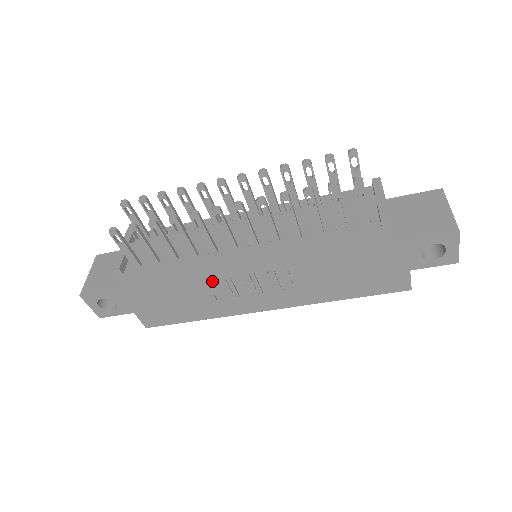
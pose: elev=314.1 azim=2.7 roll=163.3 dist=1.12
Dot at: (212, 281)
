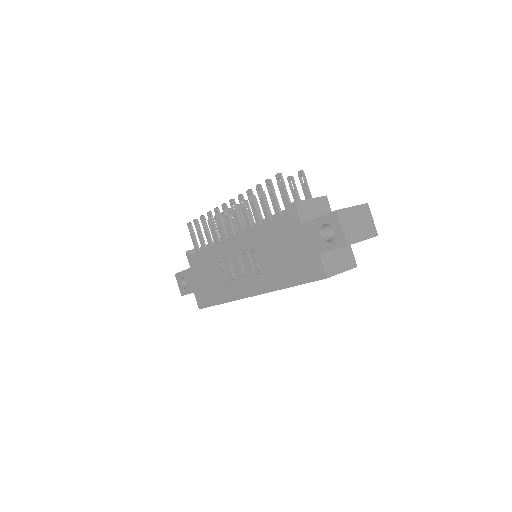
Dot at: (224, 264)
